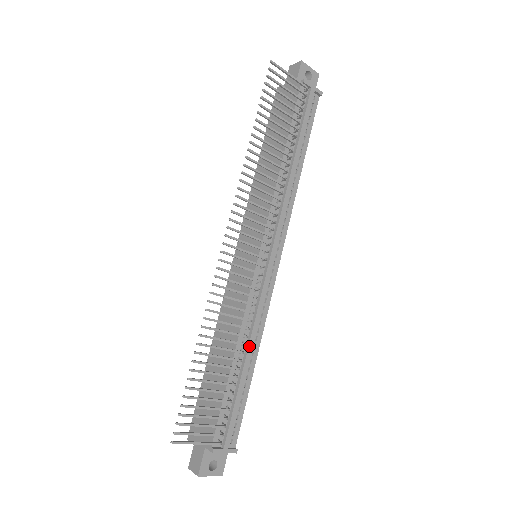
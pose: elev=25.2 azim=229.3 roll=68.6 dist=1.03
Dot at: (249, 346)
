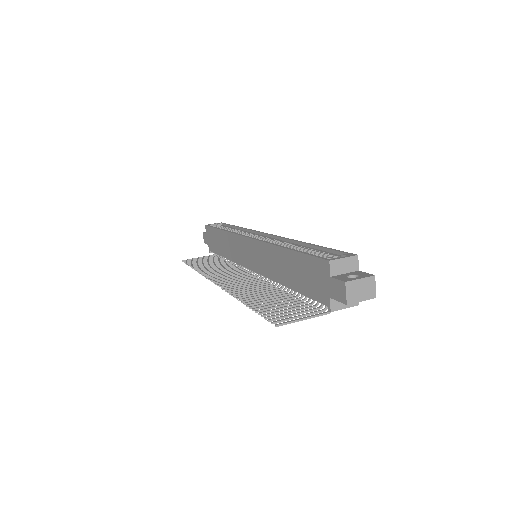
Dot at: occluded
